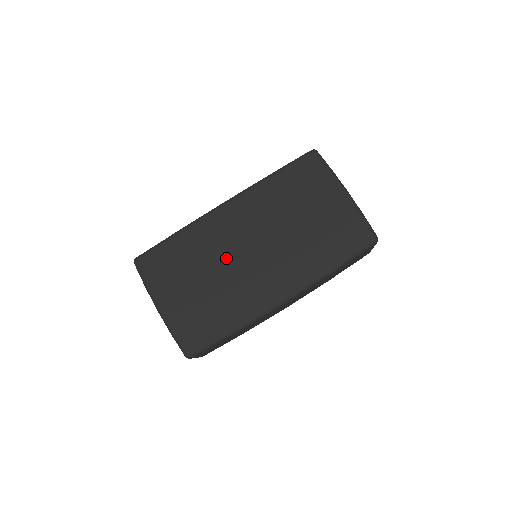
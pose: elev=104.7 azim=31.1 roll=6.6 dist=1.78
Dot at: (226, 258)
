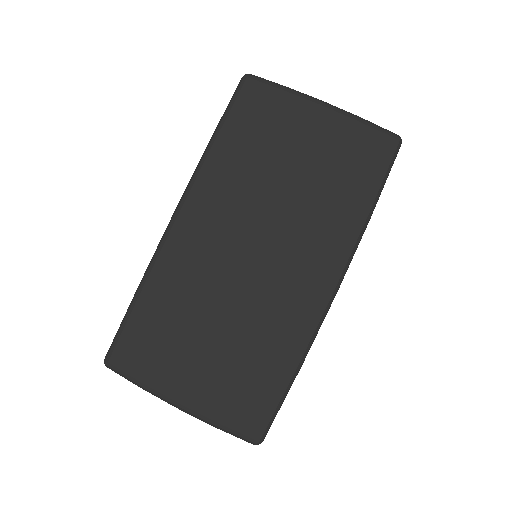
Dot at: (223, 284)
